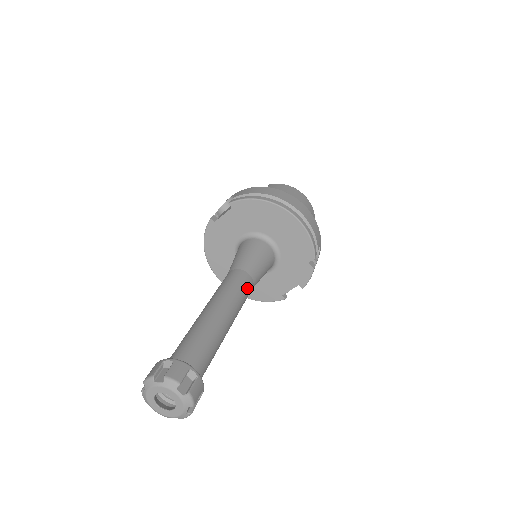
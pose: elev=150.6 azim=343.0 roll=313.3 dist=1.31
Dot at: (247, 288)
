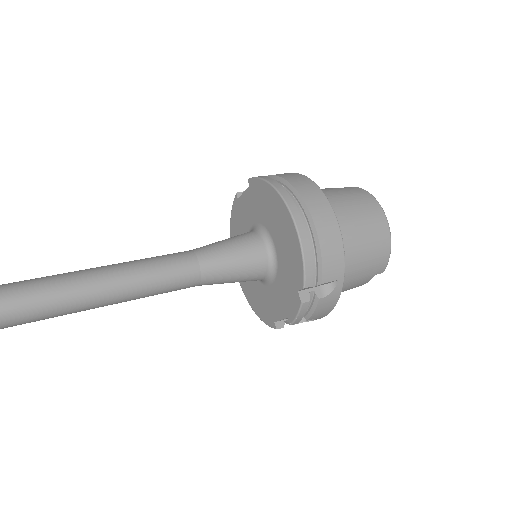
Dot at: (179, 274)
